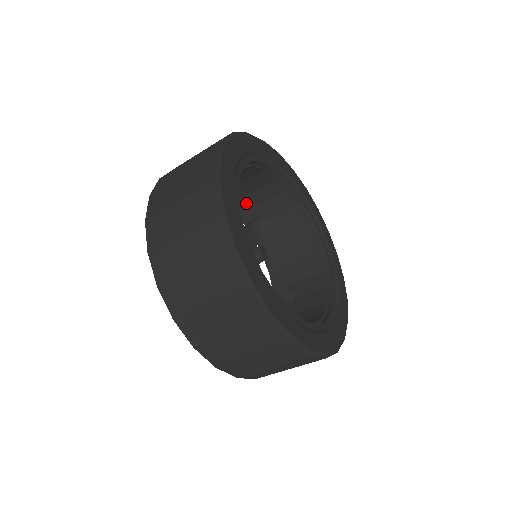
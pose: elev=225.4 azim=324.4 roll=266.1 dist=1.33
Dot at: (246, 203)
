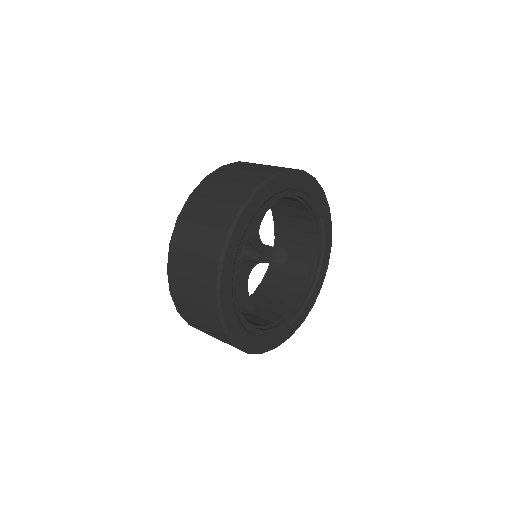
Dot at: occluded
